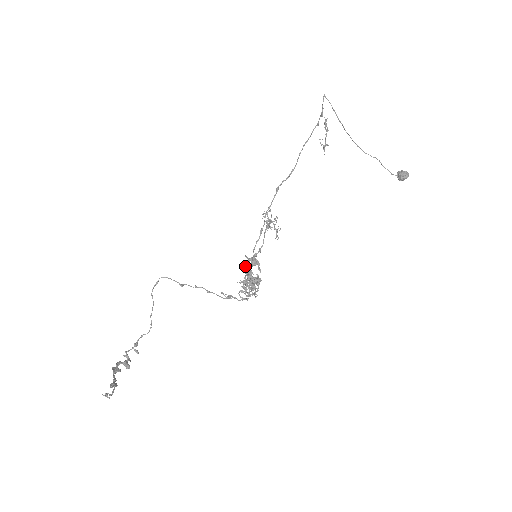
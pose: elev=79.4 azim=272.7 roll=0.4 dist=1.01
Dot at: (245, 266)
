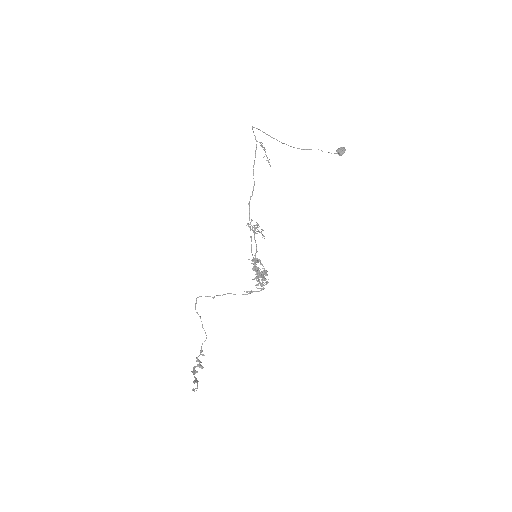
Dot at: occluded
